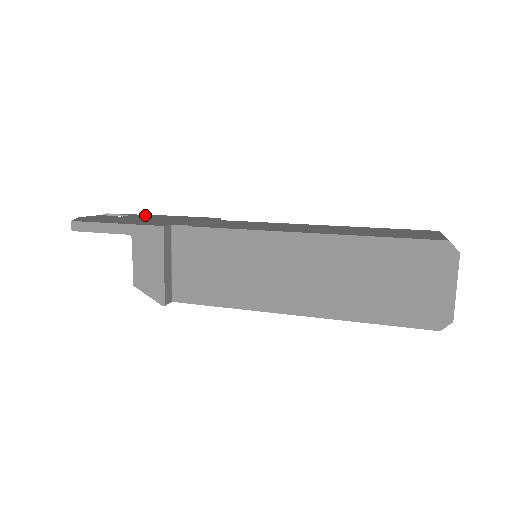
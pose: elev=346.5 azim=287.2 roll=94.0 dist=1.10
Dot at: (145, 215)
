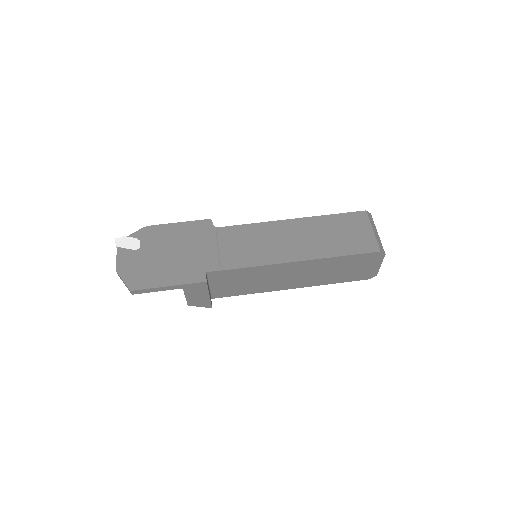
Dot at: (150, 232)
